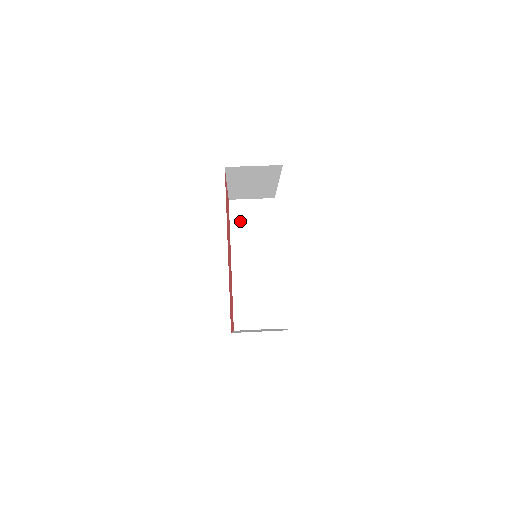
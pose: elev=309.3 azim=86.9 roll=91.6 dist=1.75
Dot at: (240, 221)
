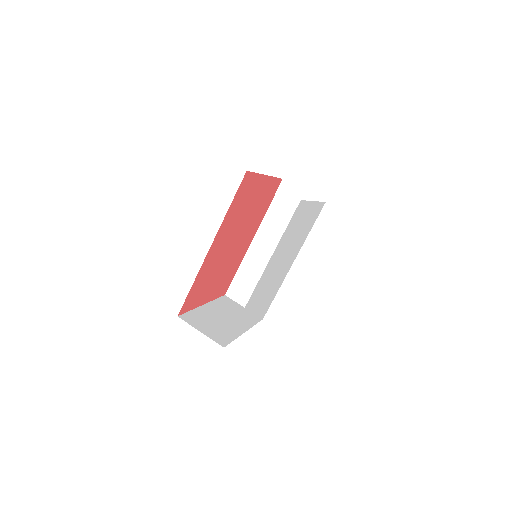
Dot at: (282, 205)
